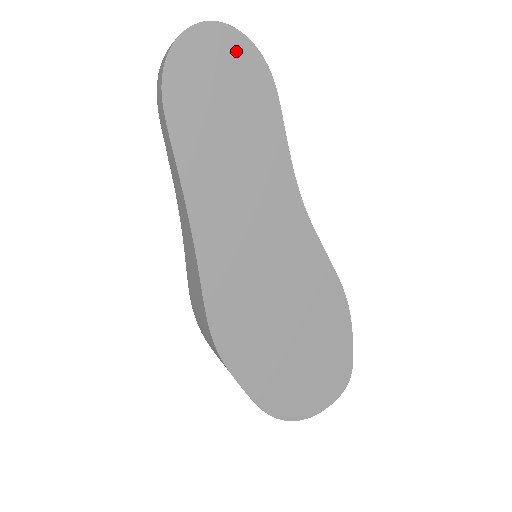
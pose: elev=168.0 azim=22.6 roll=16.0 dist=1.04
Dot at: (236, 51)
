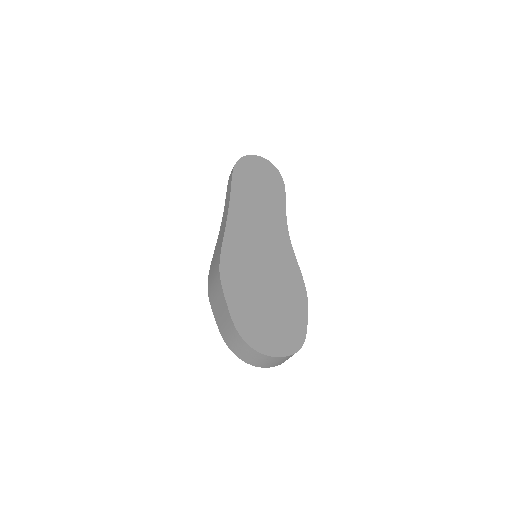
Dot at: (270, 169)
